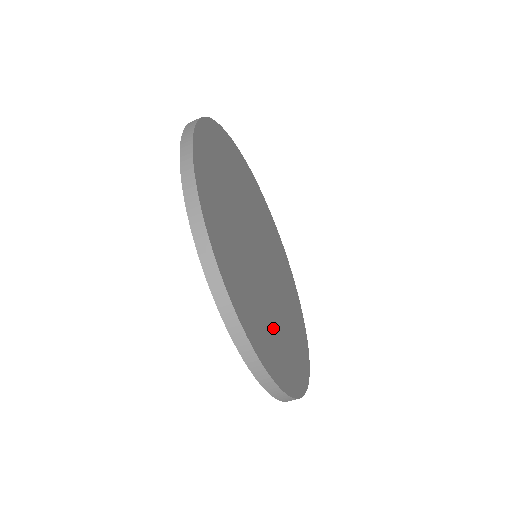
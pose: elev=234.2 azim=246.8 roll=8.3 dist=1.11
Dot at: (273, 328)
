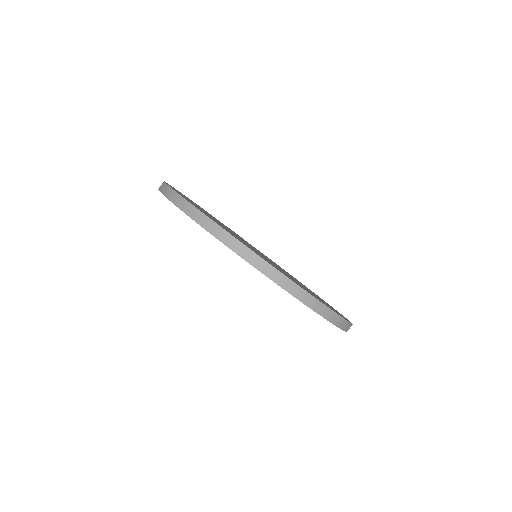
Dot at: occluded
